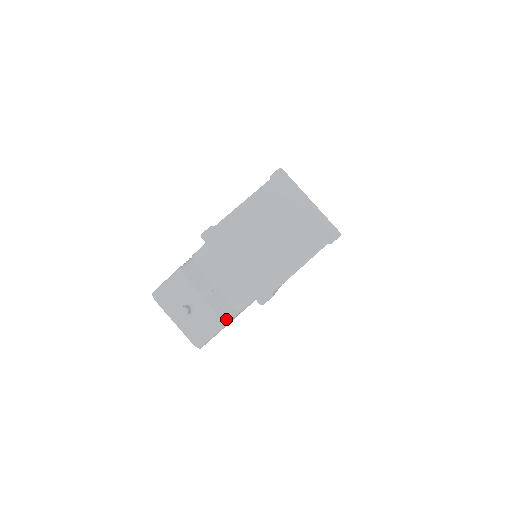
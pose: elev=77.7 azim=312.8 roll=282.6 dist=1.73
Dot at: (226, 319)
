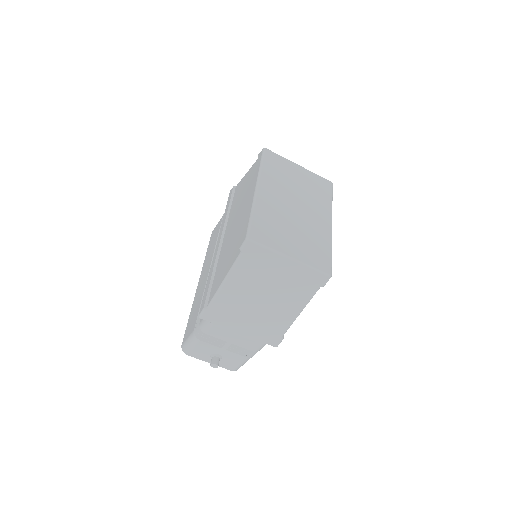
Dot at: (251, 356)
